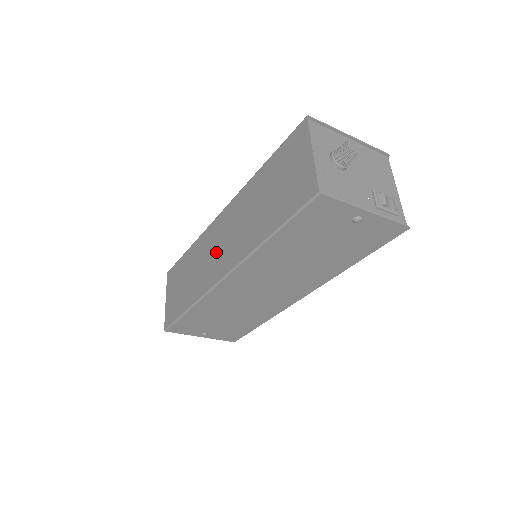
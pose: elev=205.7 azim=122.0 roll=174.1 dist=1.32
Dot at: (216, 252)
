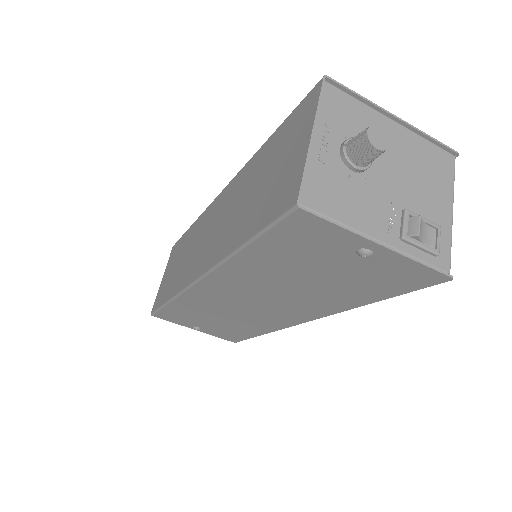
Dot at: (202, 243)
